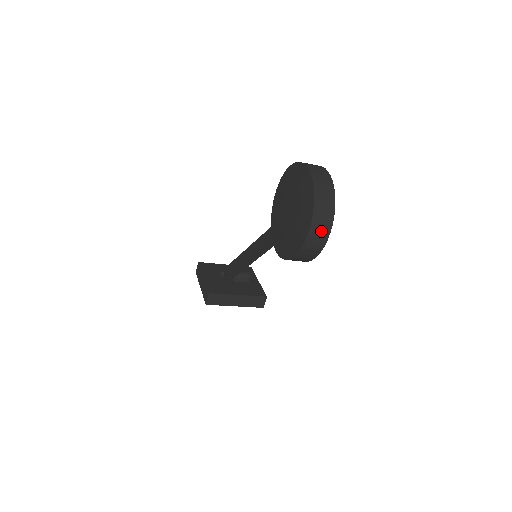
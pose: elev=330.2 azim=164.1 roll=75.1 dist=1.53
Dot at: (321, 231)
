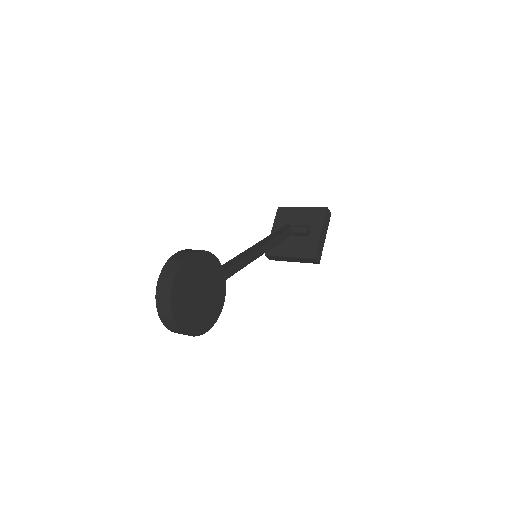
Dot at: (179, 333)
